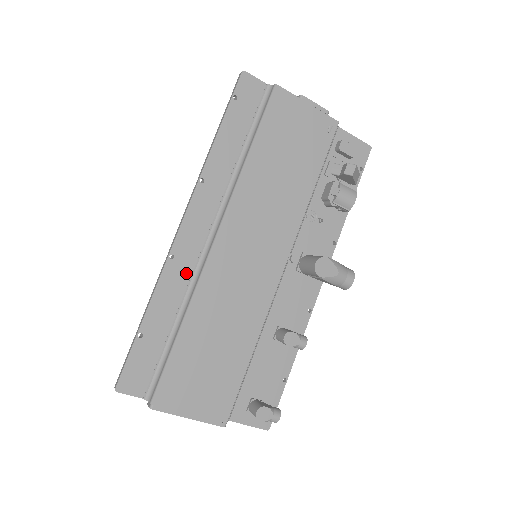
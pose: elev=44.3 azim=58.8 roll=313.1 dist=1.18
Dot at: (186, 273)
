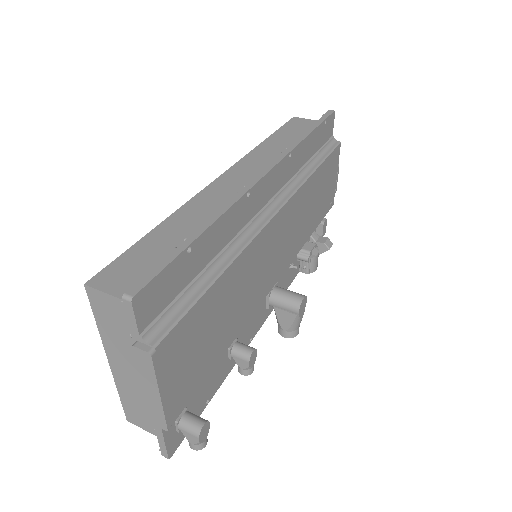
Dot at: (243, 221)
